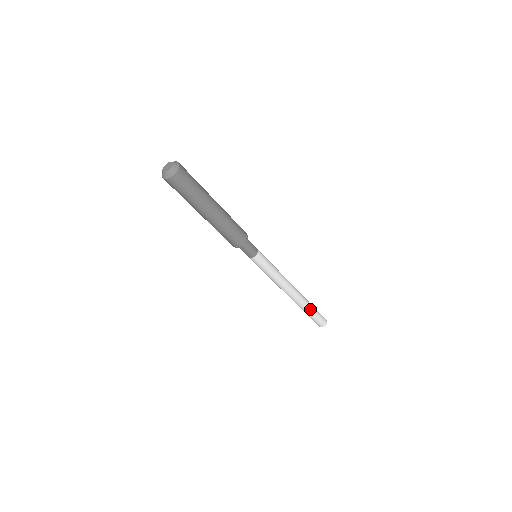
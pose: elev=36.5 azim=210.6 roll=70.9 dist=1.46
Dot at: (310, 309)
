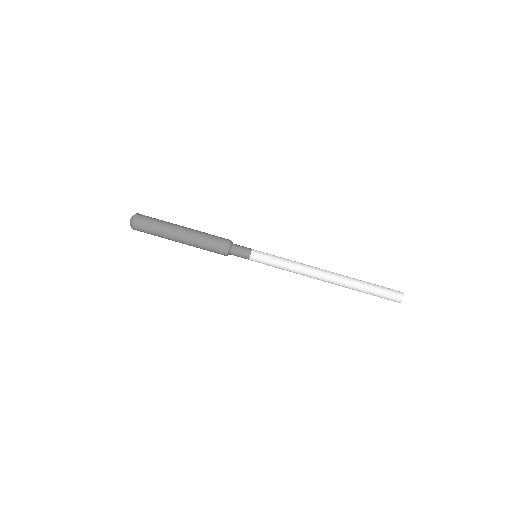
Dot at: (362, 288)
